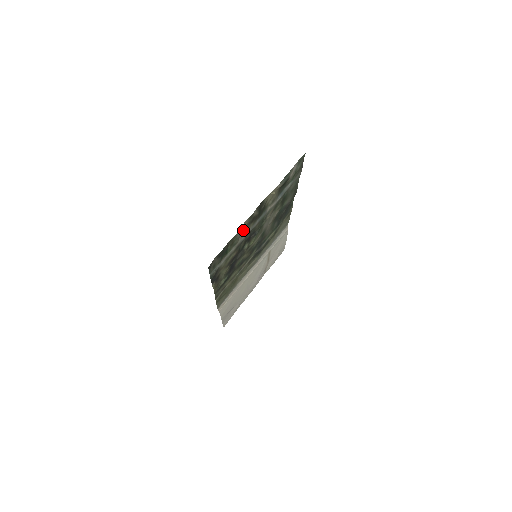
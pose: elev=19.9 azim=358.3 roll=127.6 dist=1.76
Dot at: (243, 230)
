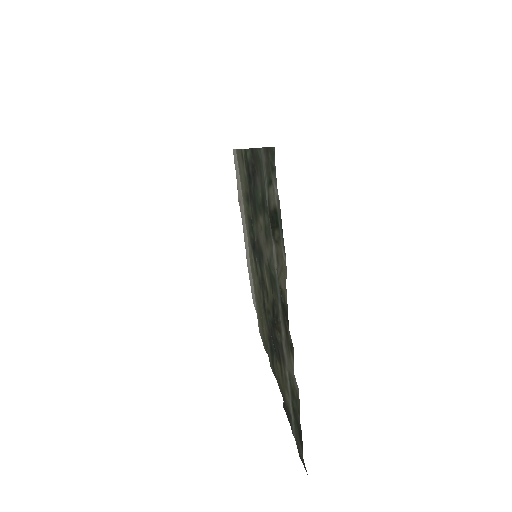
Dot at: (288, 362)
